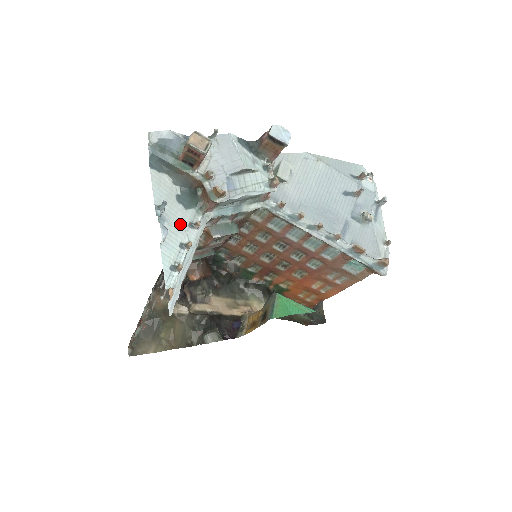
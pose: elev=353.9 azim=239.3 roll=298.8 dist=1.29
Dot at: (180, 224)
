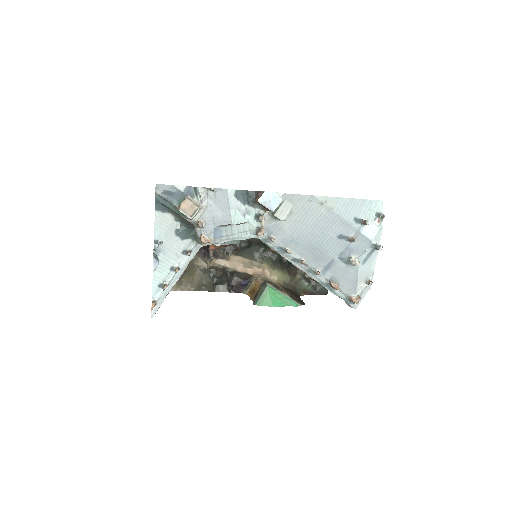
Dot at: (174, 252)
